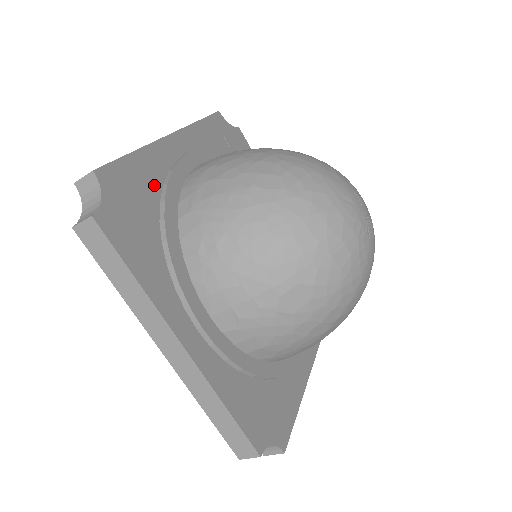
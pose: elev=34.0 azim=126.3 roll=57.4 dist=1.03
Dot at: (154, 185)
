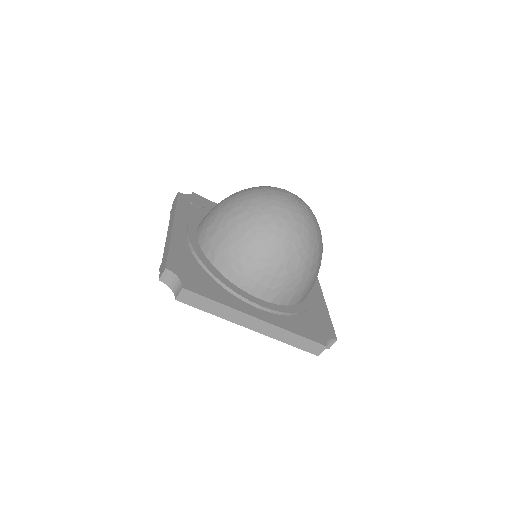
Dot at: (189, 256)
